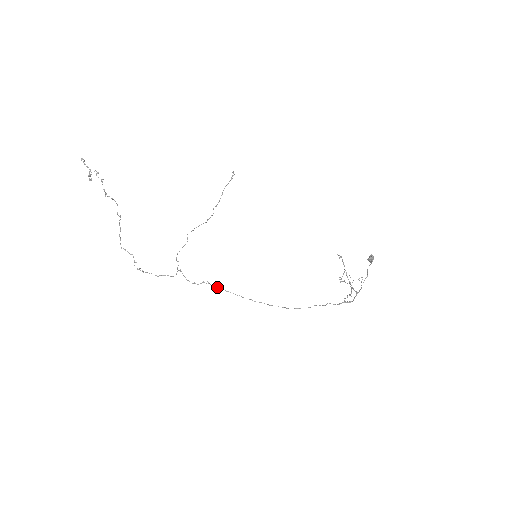
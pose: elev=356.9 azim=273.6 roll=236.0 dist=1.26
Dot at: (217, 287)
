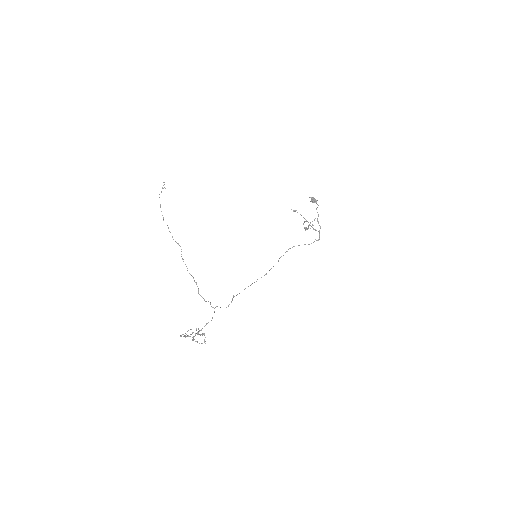
Dot at: occluded
